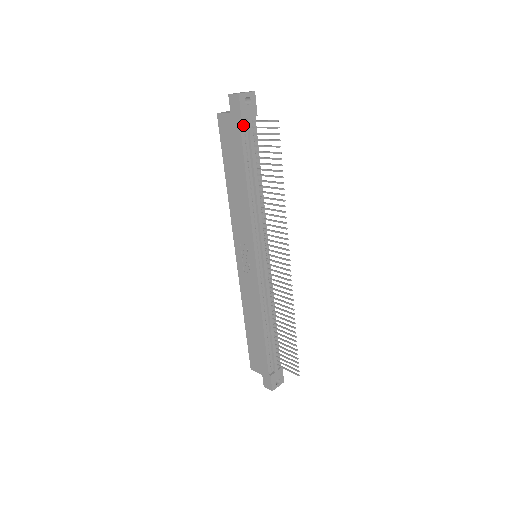
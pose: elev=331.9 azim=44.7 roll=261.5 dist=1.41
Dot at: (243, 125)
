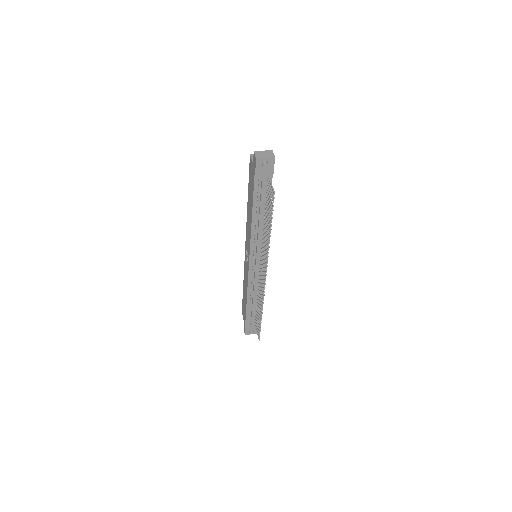
Dot at: (258, 178)
